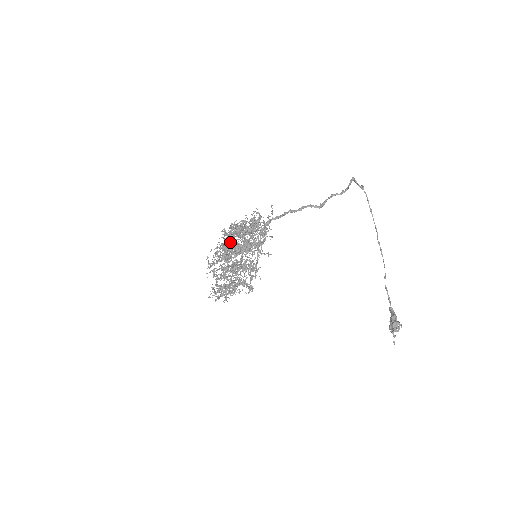
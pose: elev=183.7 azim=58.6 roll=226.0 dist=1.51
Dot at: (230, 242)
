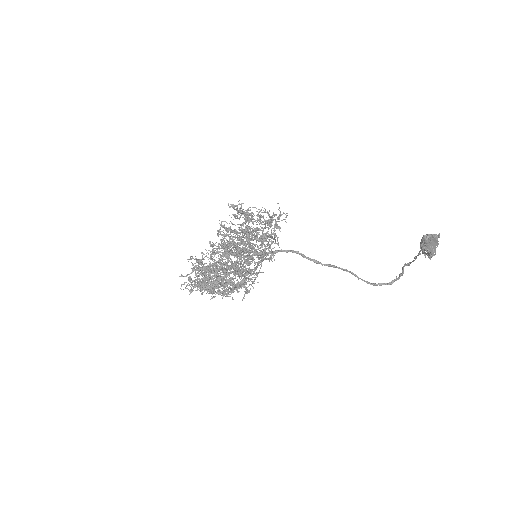
Dot at: occluded
